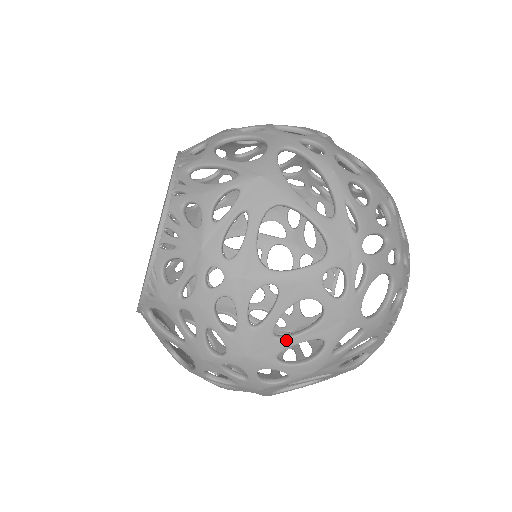
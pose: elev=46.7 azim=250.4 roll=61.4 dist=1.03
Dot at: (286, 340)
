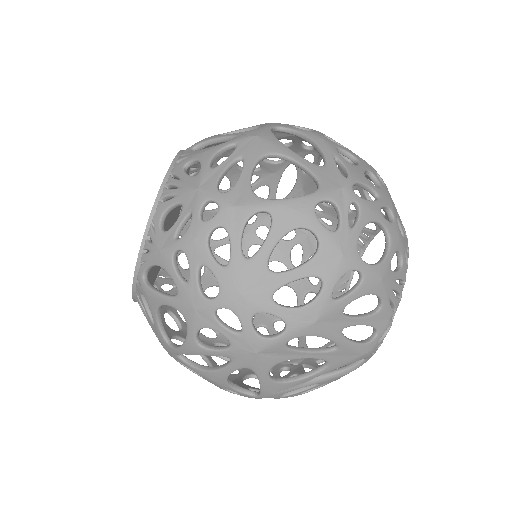
Dot at: (281, 275)
